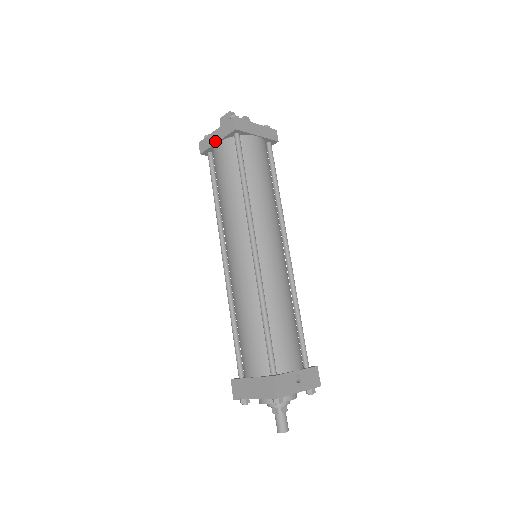
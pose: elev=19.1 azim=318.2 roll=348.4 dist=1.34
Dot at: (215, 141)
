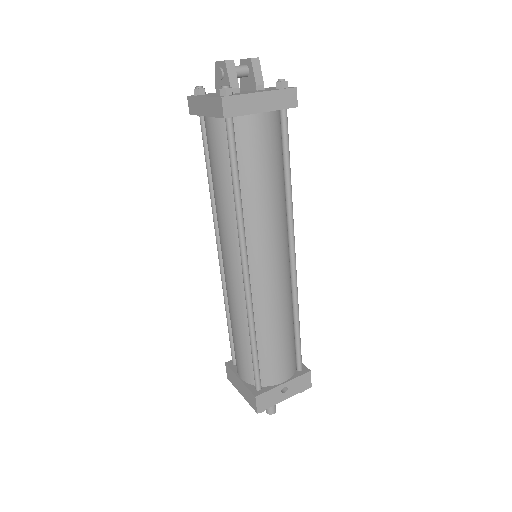
Dot at: (203, 113)
